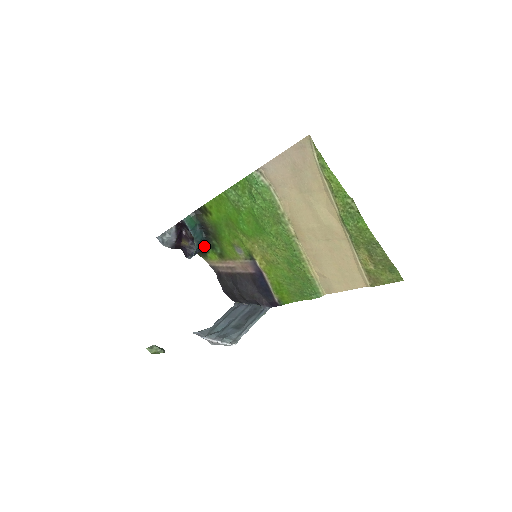
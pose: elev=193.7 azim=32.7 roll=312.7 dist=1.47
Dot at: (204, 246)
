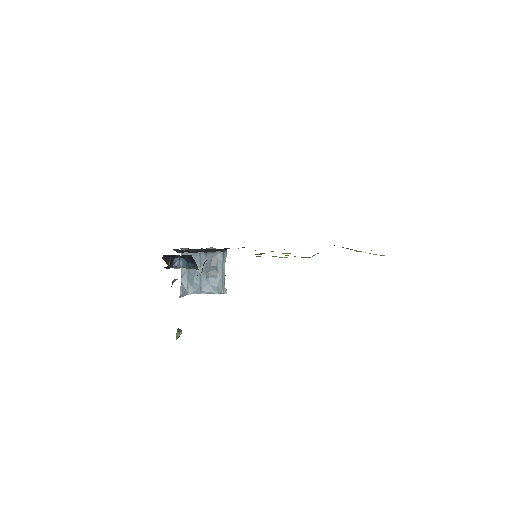
Dot at: occluded
